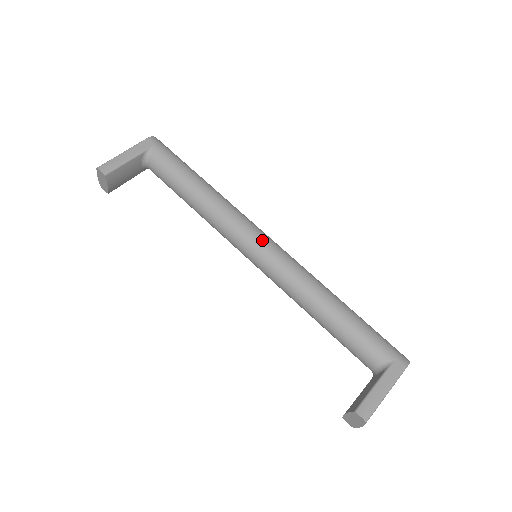
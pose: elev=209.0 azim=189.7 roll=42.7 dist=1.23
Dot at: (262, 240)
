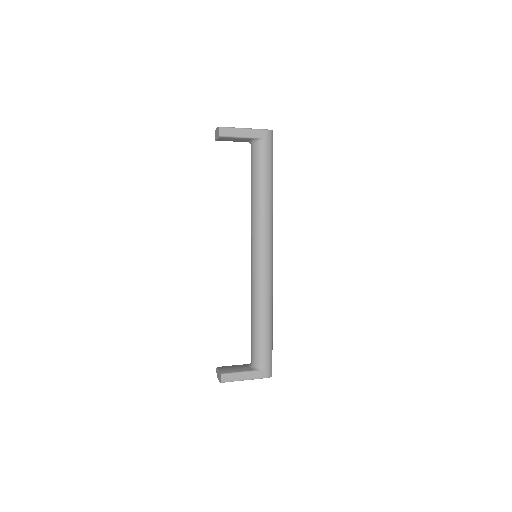
Dot at: (266, 254)
